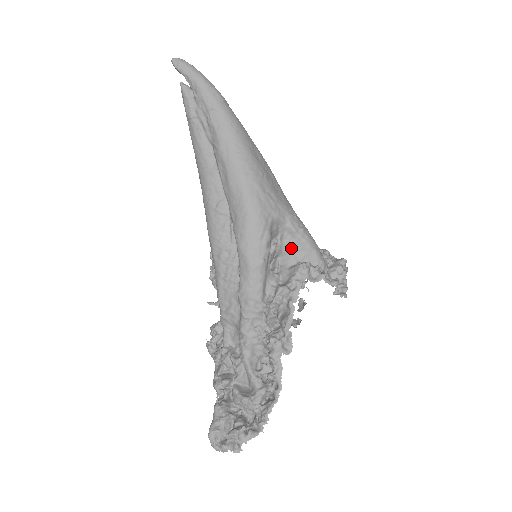
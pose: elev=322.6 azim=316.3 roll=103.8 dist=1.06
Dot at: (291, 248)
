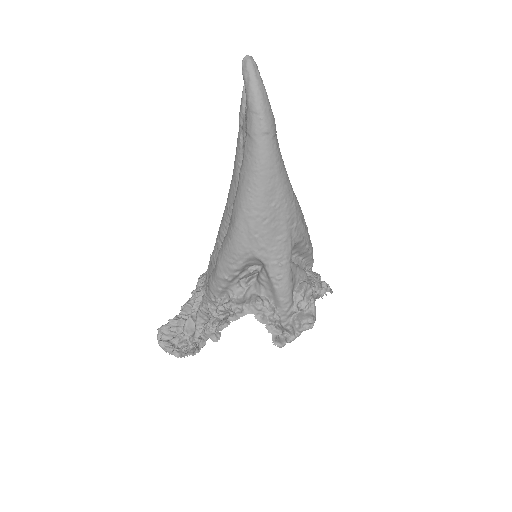
Dot at: (264, 282)
